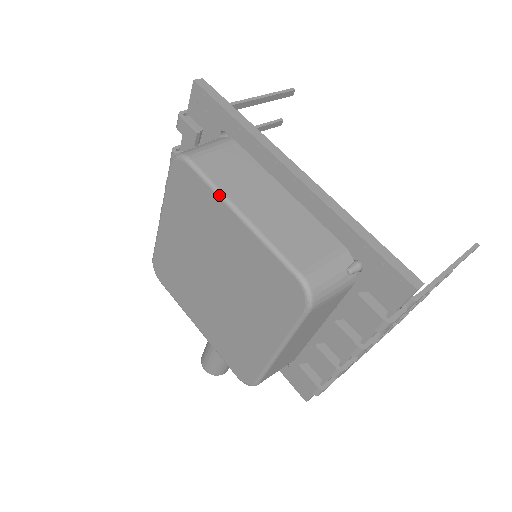
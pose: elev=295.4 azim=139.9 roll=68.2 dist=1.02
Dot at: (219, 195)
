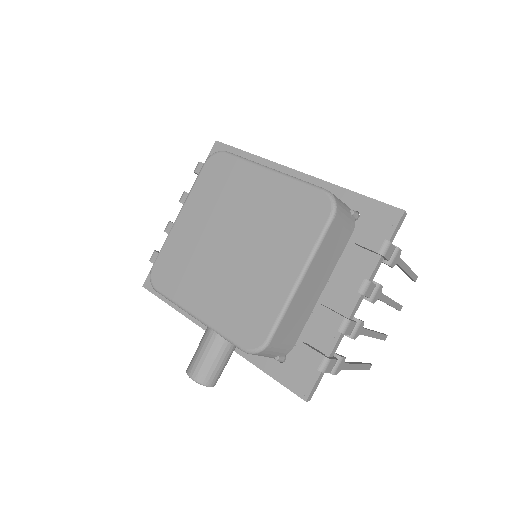
Dot at: (253, 163)
